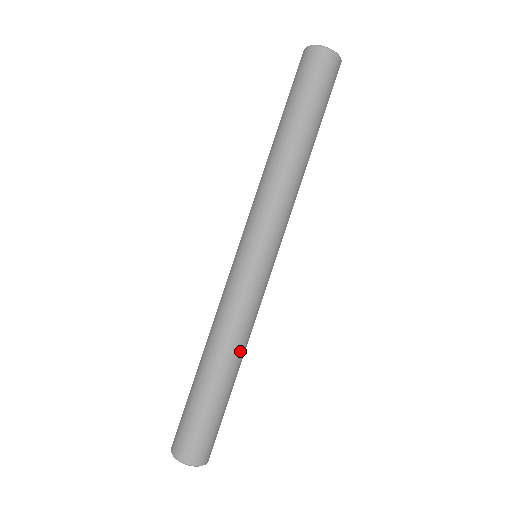
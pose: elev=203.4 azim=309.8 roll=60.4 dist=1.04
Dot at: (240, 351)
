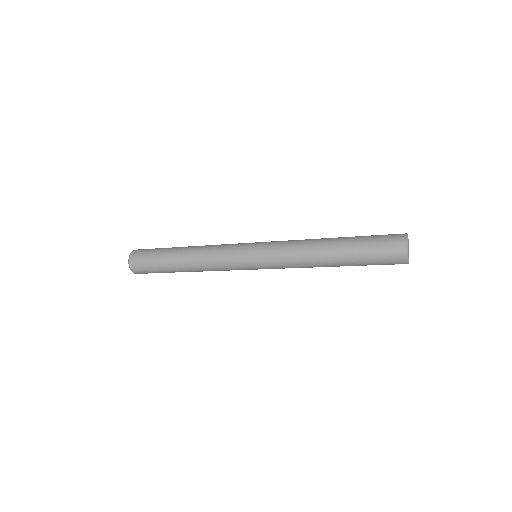
Dot at: occluded
